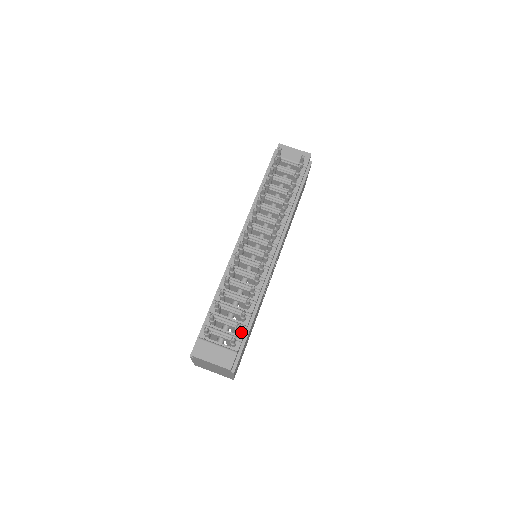
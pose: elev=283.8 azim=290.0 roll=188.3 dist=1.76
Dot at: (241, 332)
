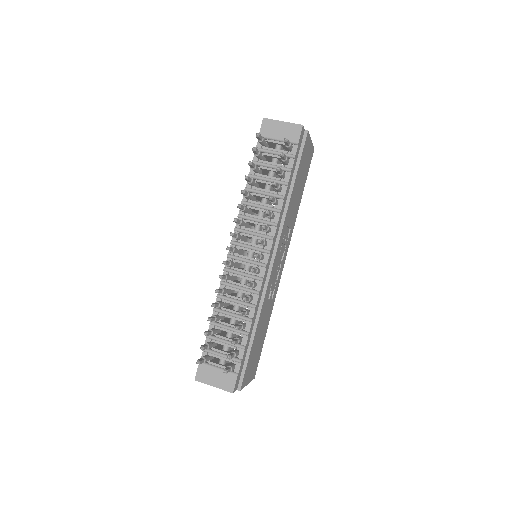
Dot at: (240, 353)
